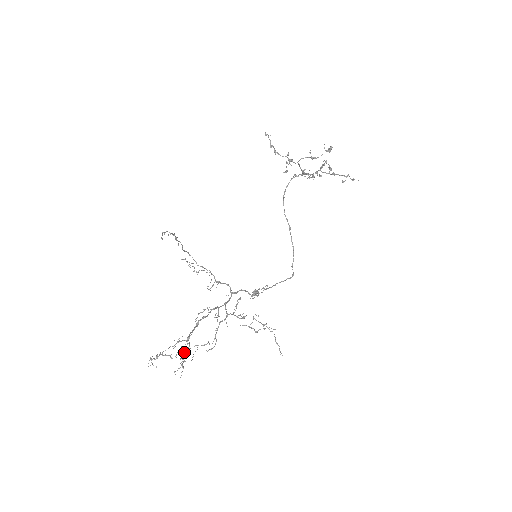
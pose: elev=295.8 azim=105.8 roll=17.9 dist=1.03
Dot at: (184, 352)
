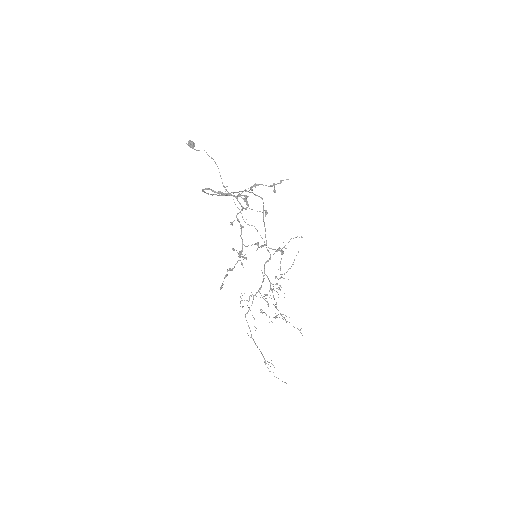
Dot at: occluded
